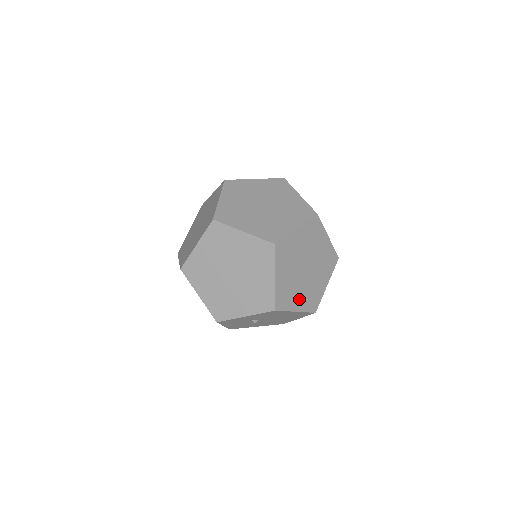
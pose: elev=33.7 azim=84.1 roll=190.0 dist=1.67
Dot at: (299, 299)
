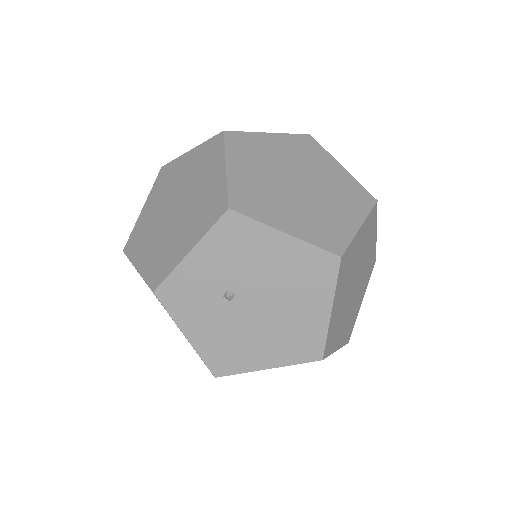
Dot at: (290, 218)
